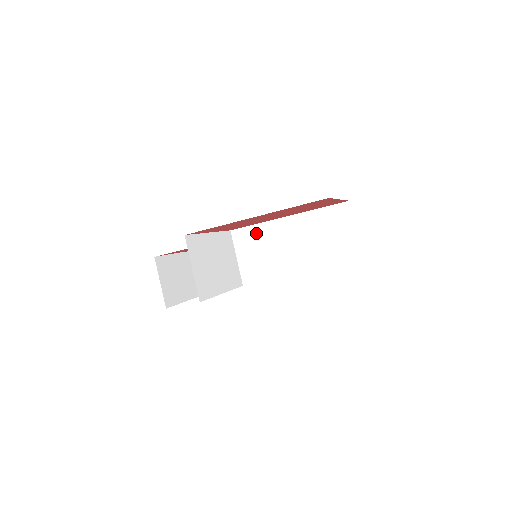
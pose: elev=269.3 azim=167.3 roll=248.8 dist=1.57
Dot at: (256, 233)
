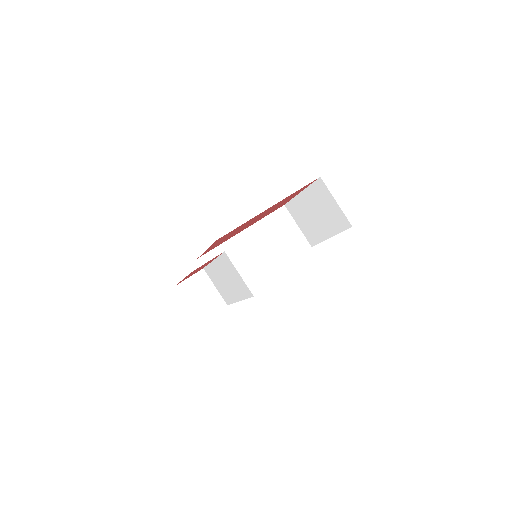
Dot at: occluded
